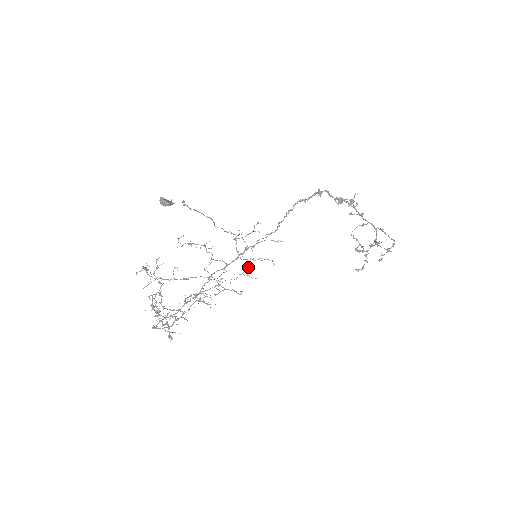
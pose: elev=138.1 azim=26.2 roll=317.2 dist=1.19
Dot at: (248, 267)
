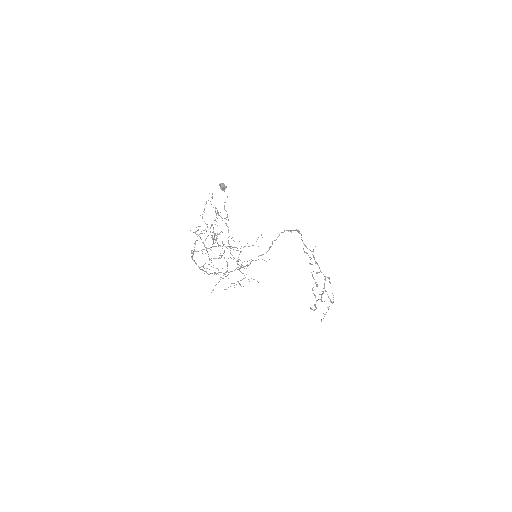
Dot at: (240, 280)
